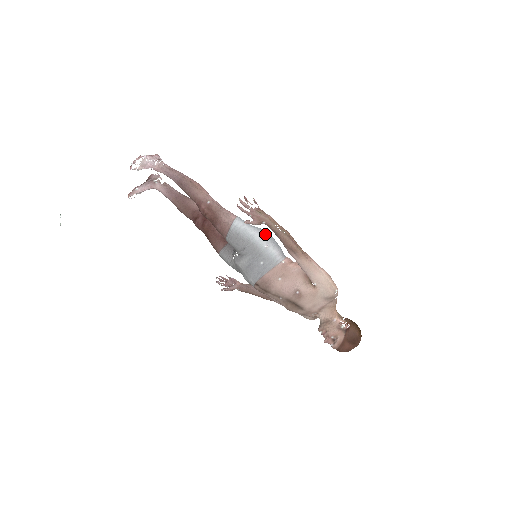
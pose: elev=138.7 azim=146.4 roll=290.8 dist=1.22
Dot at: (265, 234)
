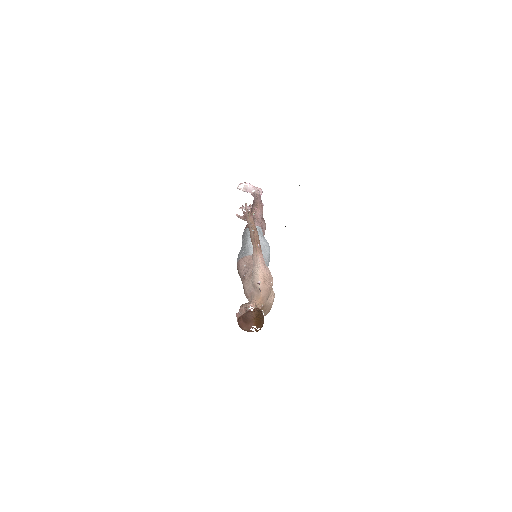
Dot at: (260, 239)
